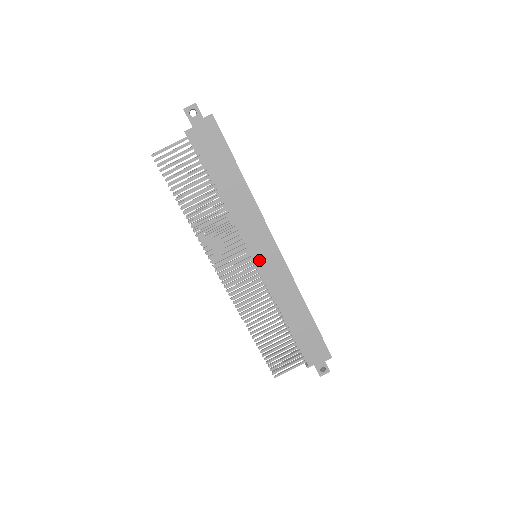
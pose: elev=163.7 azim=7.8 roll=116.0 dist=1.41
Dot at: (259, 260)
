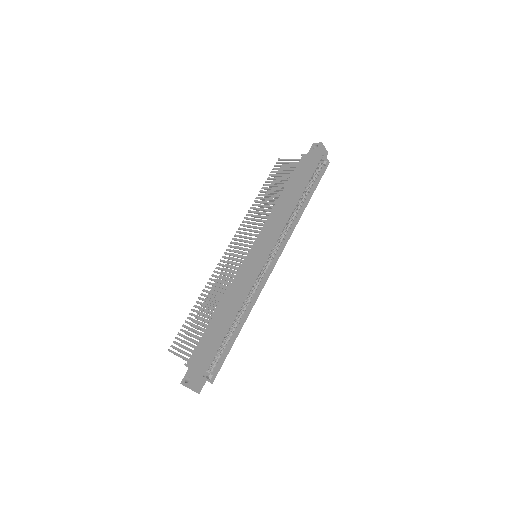
Dot at: (251, 254)
